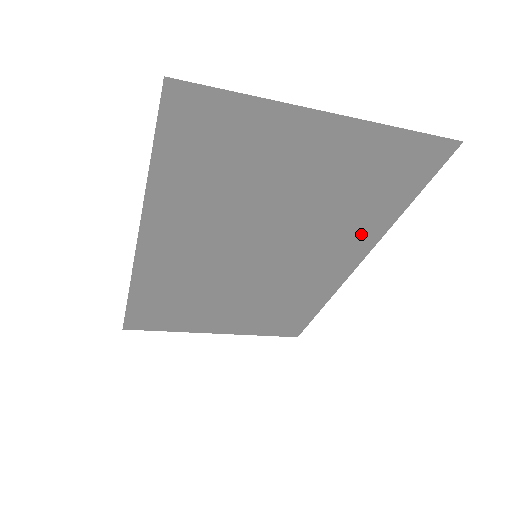
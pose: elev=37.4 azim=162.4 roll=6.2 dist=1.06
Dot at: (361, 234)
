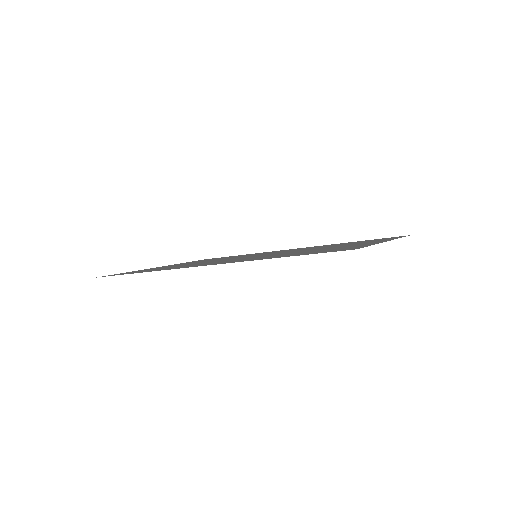
Dot at: (319, 246)
